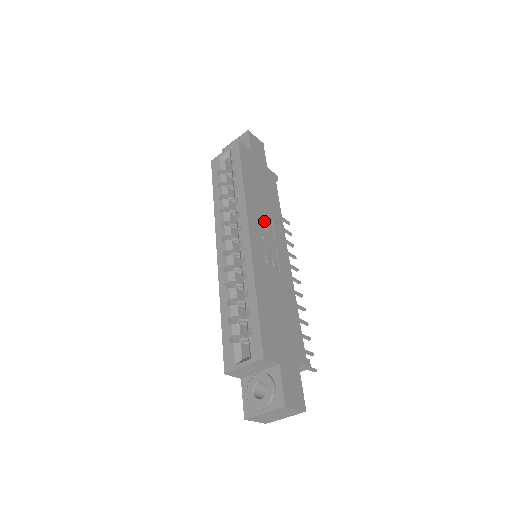
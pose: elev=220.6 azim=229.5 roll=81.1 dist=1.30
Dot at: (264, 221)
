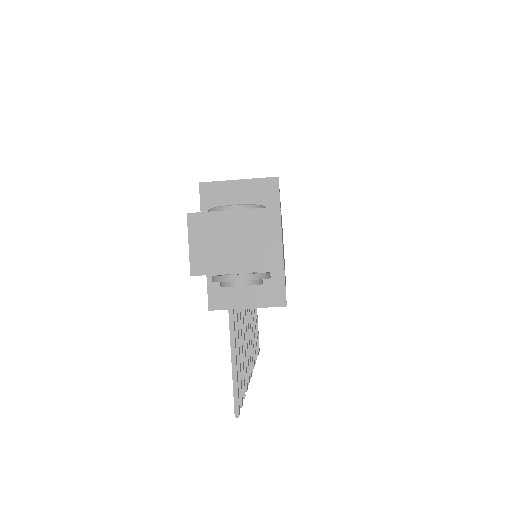
Dot at: occluded
